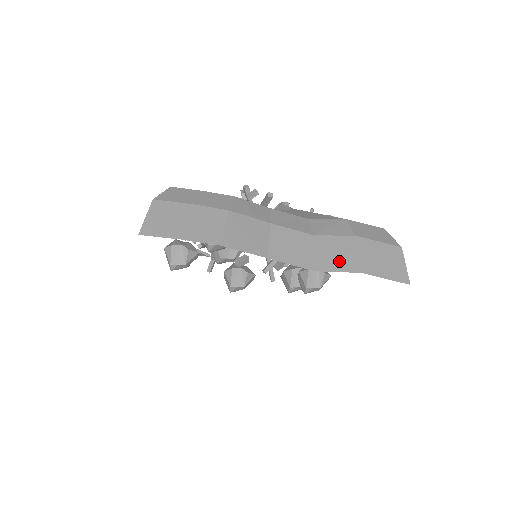
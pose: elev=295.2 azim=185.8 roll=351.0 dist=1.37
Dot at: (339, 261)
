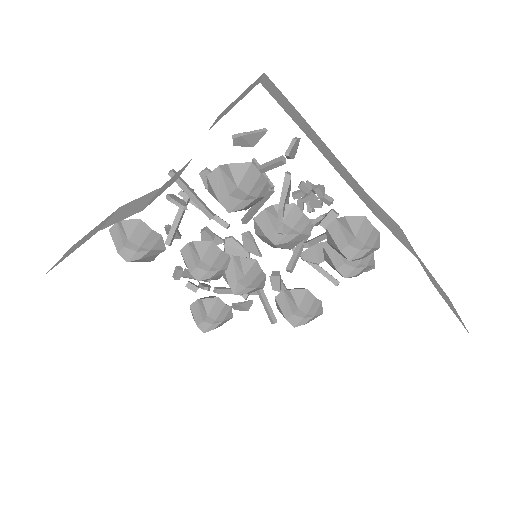
Dot at: occluded
